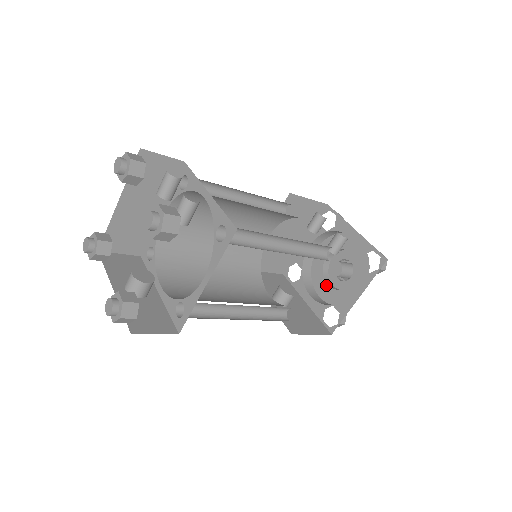
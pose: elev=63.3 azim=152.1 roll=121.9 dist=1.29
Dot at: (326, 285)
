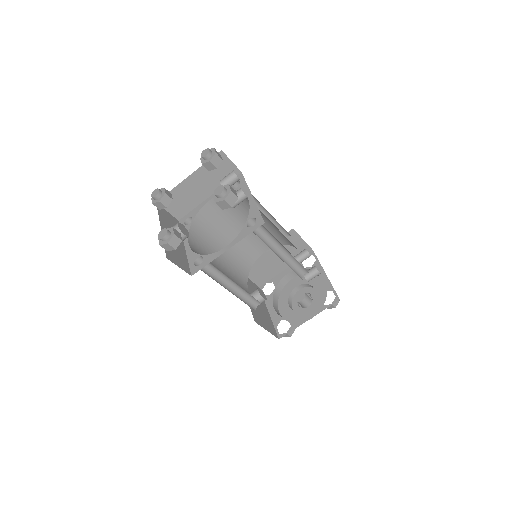
Dot at: (288, 306)
